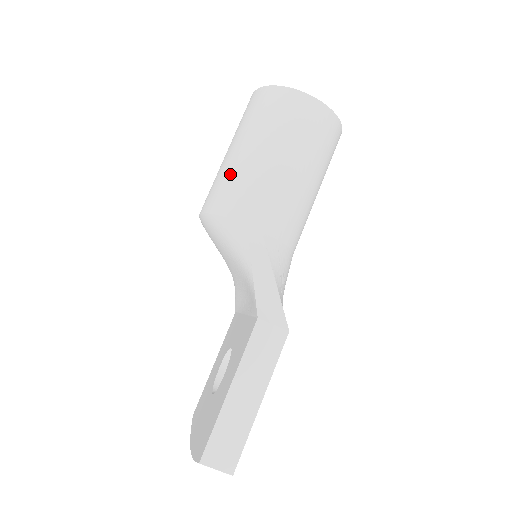
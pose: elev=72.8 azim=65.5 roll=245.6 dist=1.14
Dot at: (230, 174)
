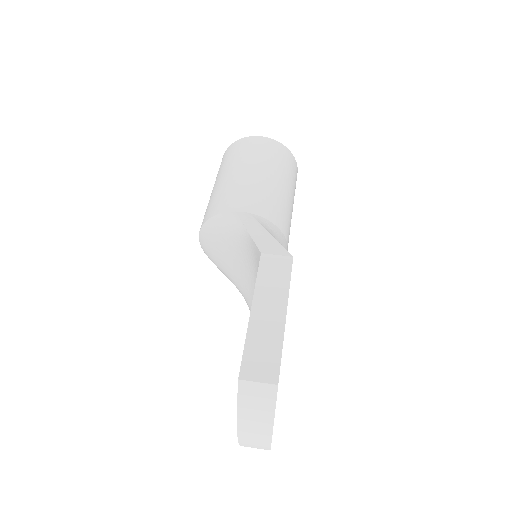
Dot at: (215, 195)
